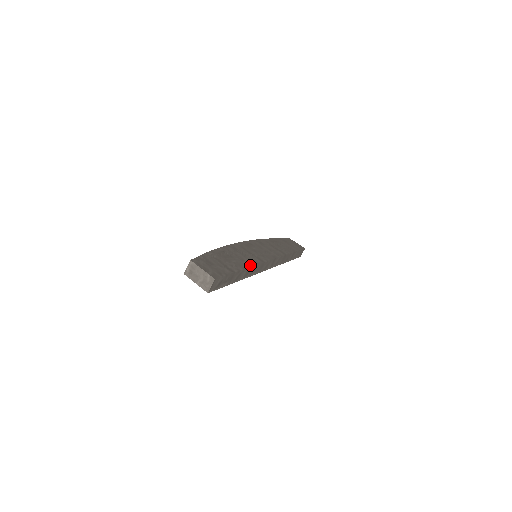
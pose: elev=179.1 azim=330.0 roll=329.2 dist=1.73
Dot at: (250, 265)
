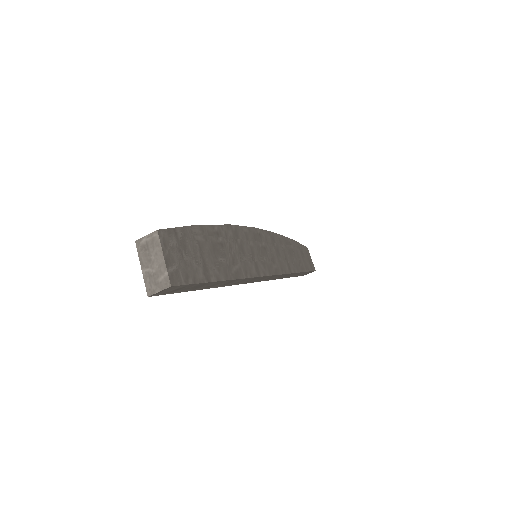
Dot at: (239, 275)
